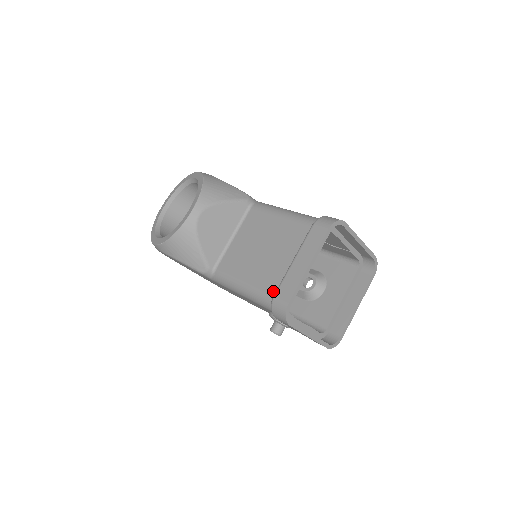
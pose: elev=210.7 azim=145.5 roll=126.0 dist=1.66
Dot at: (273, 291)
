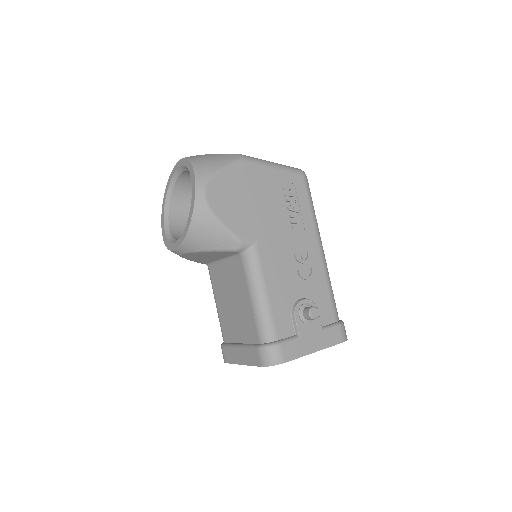
Dot at: (225, 340)
